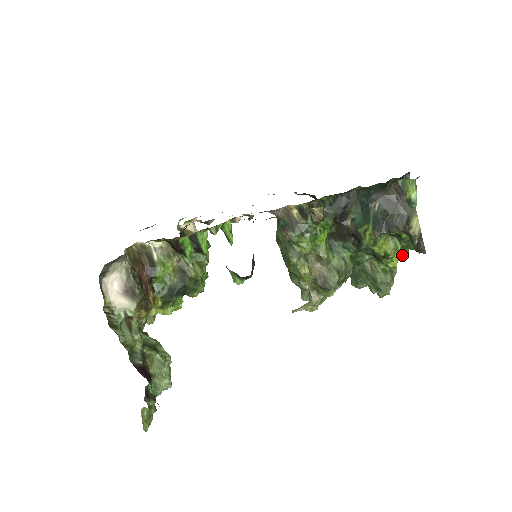
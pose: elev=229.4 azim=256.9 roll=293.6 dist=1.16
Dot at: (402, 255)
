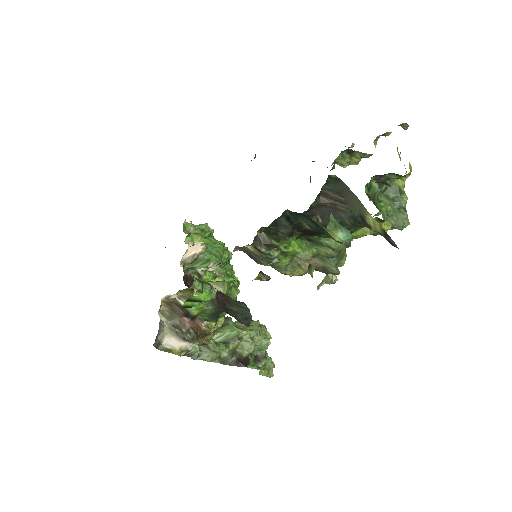
Dot at: (405, 175)
